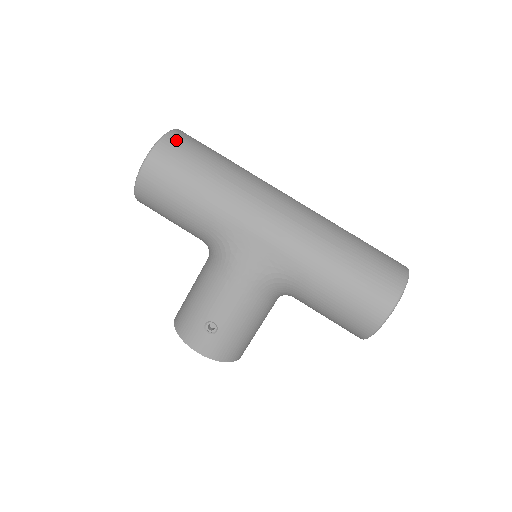
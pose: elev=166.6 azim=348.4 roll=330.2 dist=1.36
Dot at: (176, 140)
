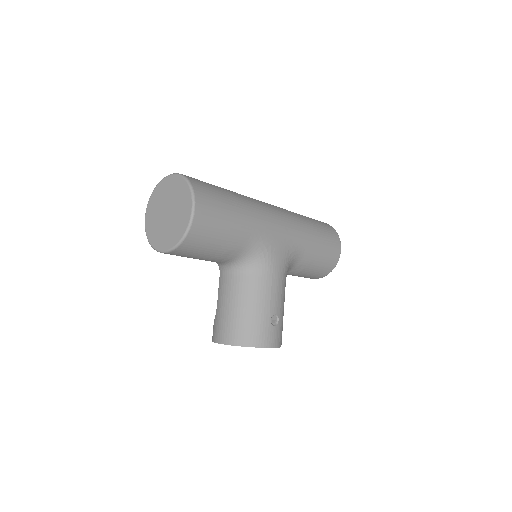
Dot at: (194, 179)
